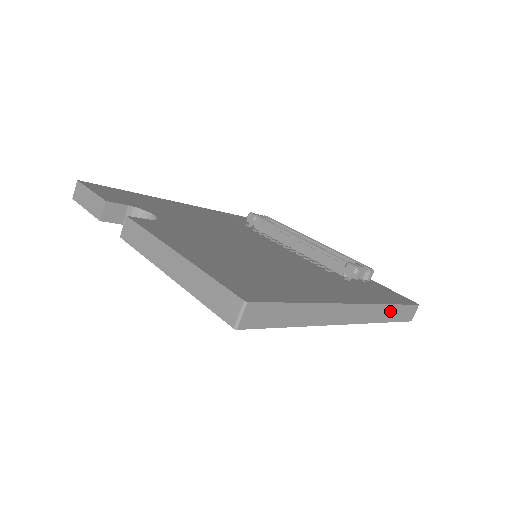
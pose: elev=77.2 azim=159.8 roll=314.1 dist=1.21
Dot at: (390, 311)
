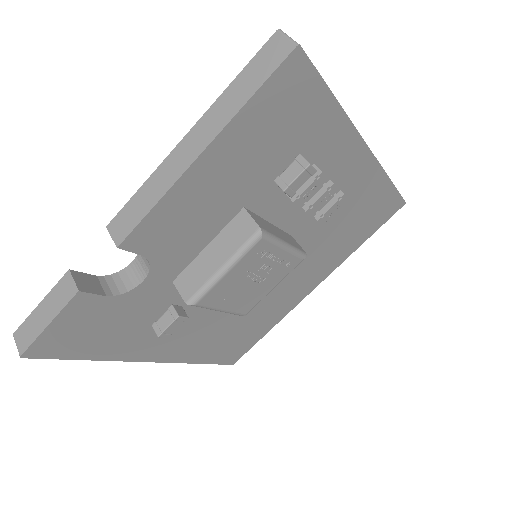
Dot at: occluded
